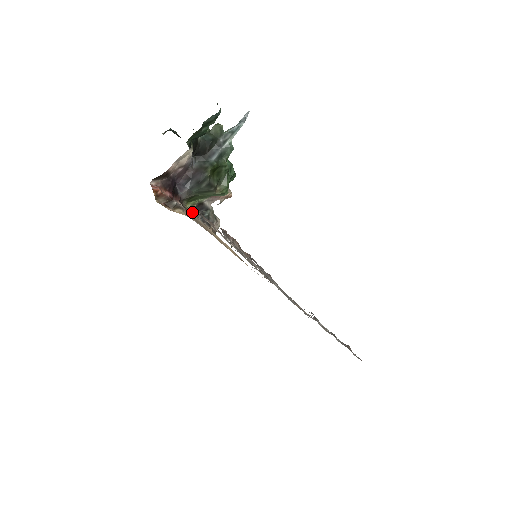
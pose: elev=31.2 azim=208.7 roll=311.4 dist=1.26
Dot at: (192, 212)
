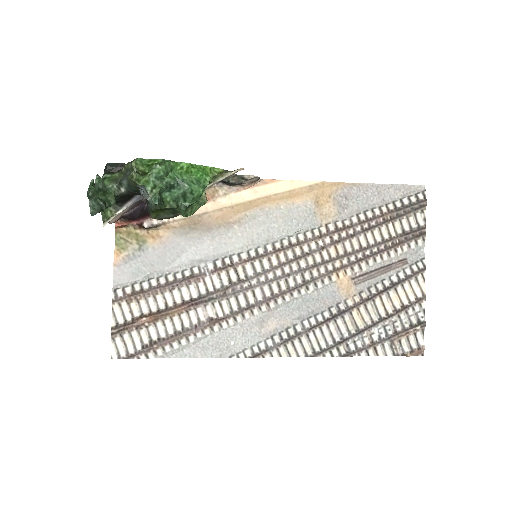
Dot at: occluded
